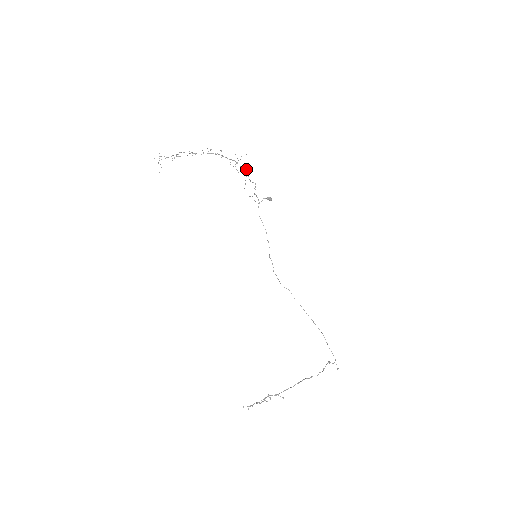
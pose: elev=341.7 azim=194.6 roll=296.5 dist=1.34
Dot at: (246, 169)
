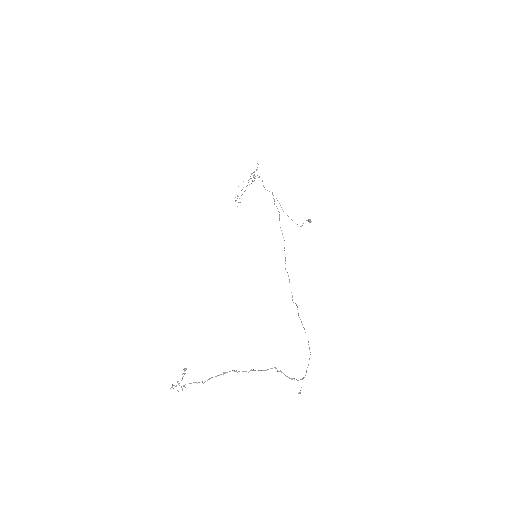
Dot at: occluded
